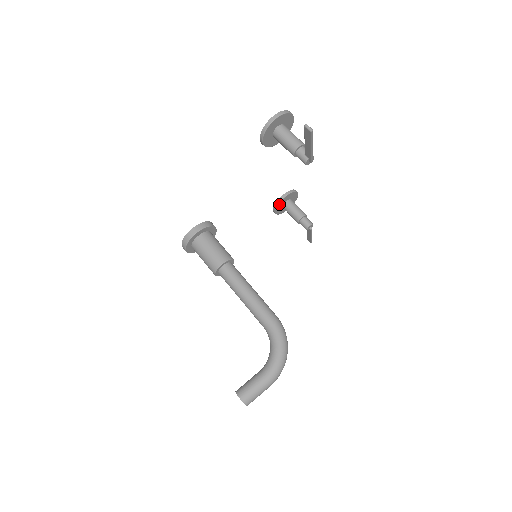
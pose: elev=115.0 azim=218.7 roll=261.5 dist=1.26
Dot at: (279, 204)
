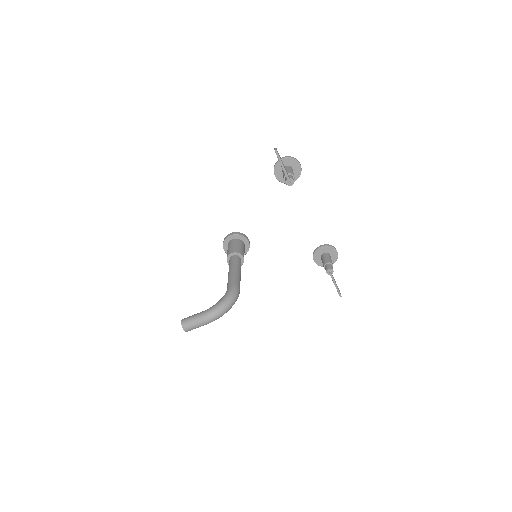
Dot at: (316, 253)
